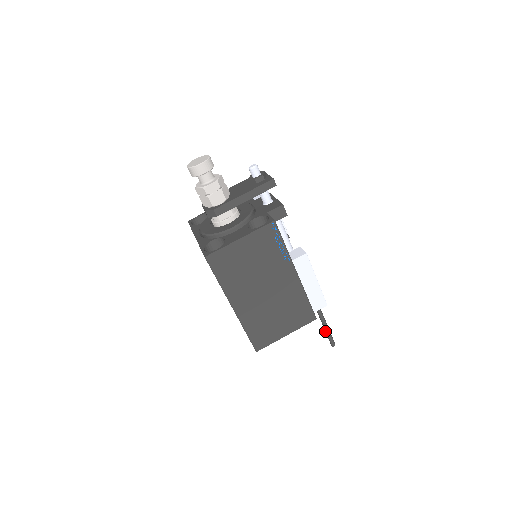
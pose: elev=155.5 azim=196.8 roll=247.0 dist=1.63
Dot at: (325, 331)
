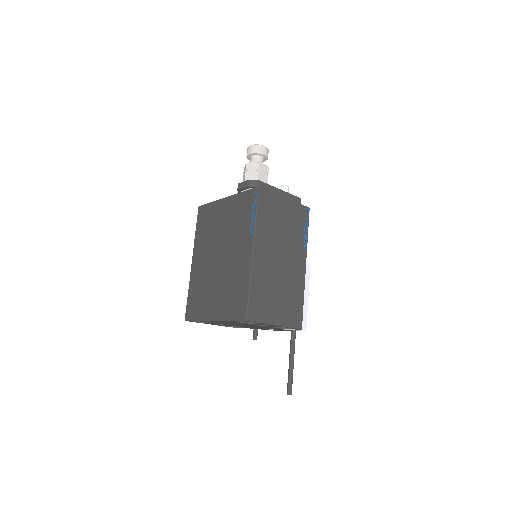
Dot at: (289, 368)
